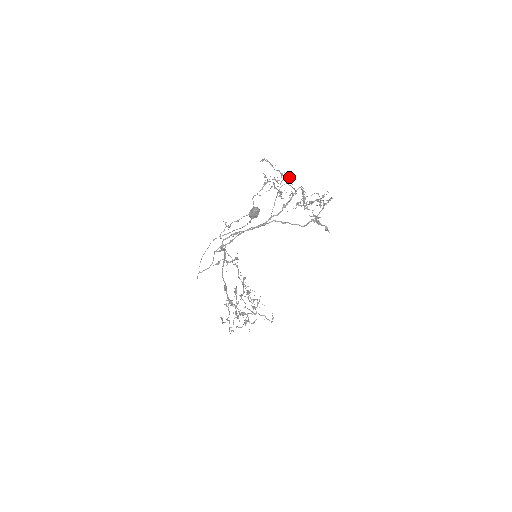
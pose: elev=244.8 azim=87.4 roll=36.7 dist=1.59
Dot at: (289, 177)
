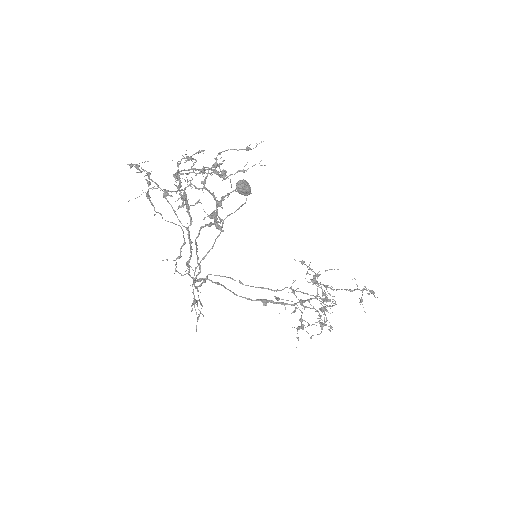
Dot at: occluded
